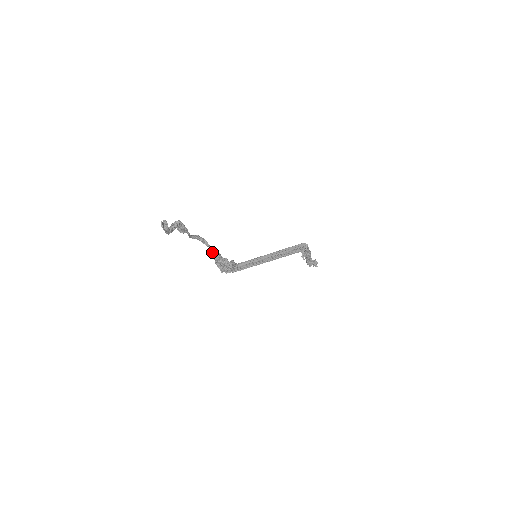
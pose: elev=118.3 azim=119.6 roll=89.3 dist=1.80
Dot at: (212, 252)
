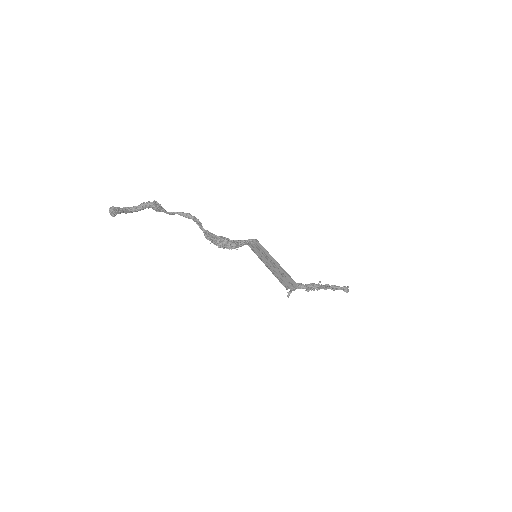
Dot at: (204, 232)
